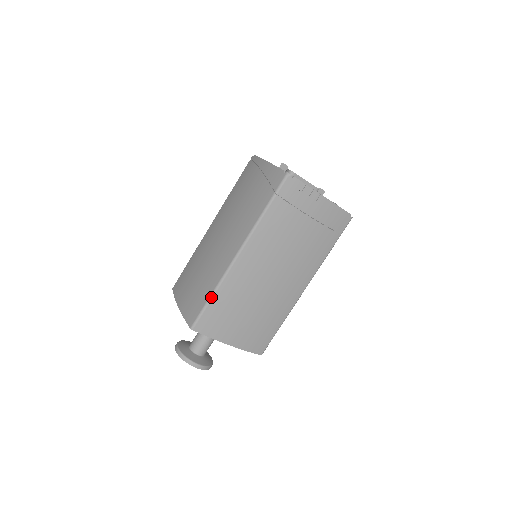
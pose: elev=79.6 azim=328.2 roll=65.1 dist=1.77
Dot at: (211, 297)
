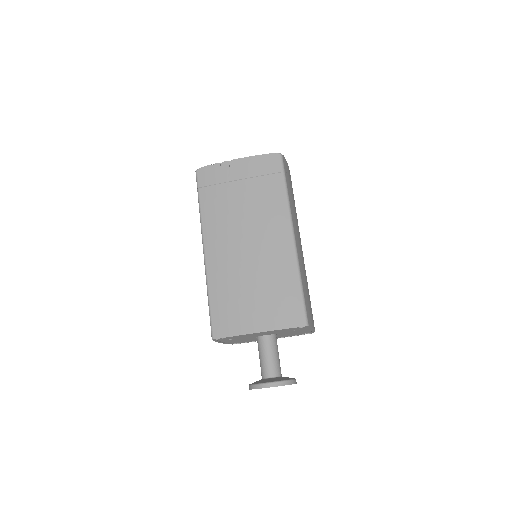
Dot at: (208, 300)
